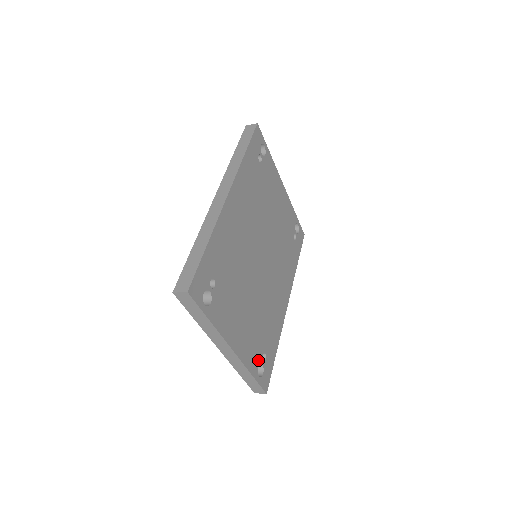
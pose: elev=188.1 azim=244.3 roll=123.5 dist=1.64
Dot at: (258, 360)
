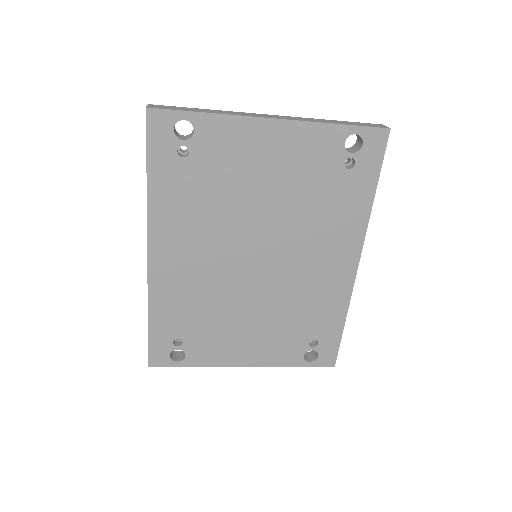
Dot at: (301, 351)
